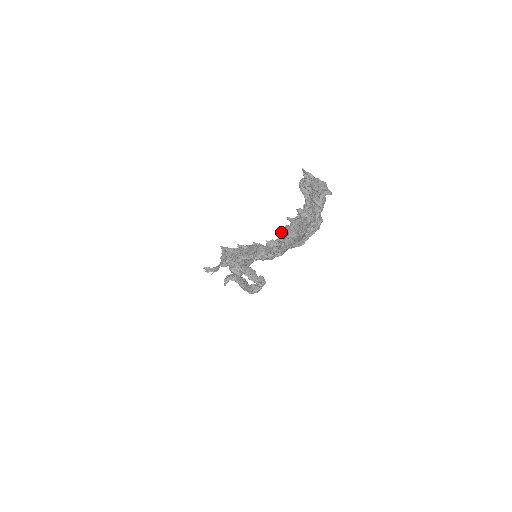
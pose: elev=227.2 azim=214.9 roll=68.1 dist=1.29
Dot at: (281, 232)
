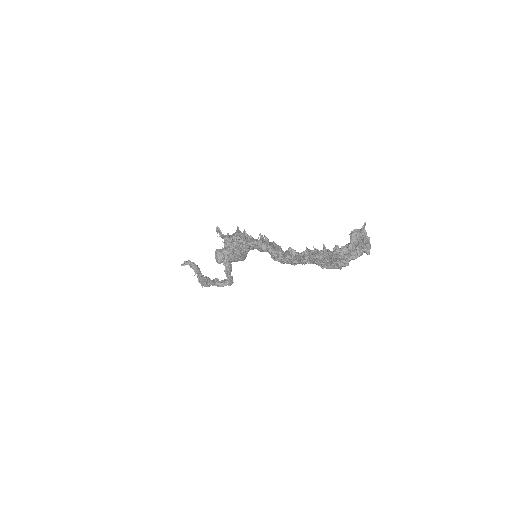
Dot at: (308, 250)
